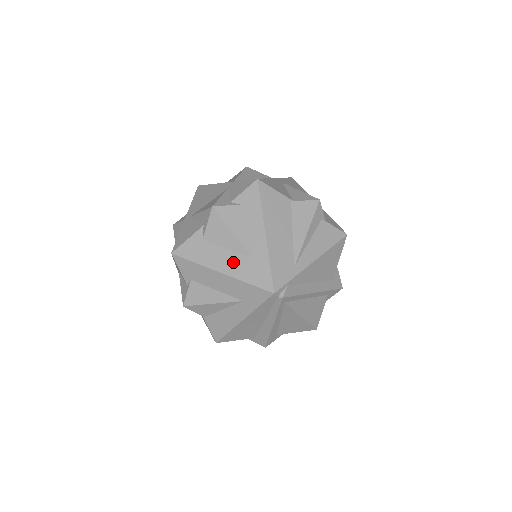
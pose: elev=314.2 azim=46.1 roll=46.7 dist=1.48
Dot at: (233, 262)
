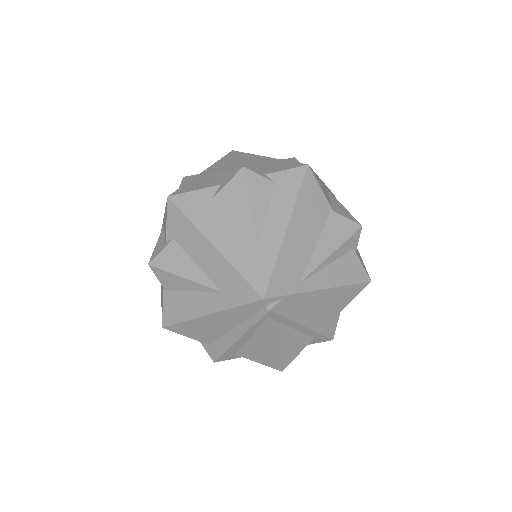
Dot at: (234, 240)
